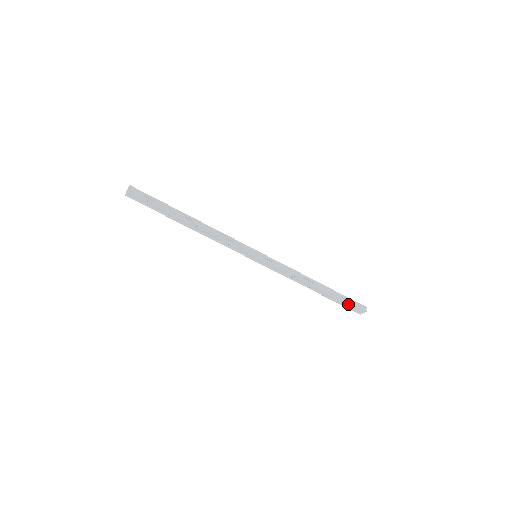
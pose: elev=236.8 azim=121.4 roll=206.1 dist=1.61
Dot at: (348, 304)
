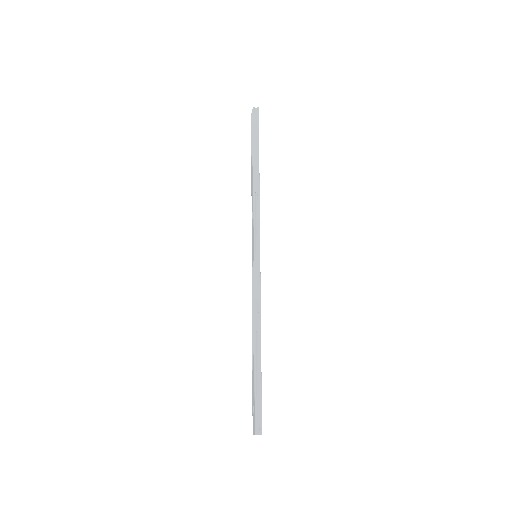
Dot at: (254, 402)
